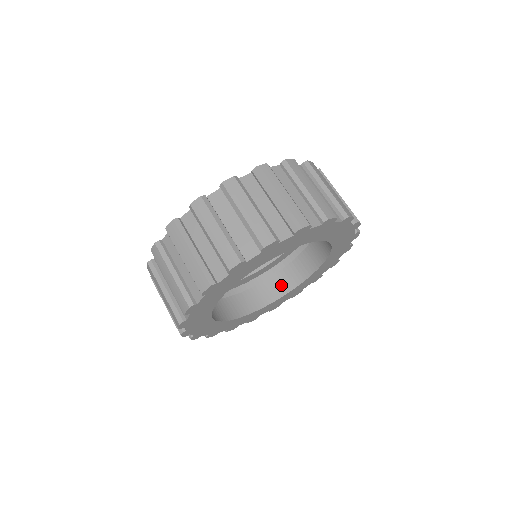
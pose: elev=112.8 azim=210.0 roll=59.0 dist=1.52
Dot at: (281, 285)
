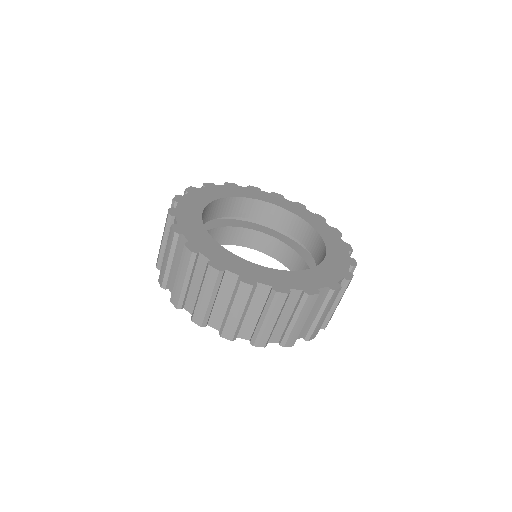
Dot at: (240, 238)
